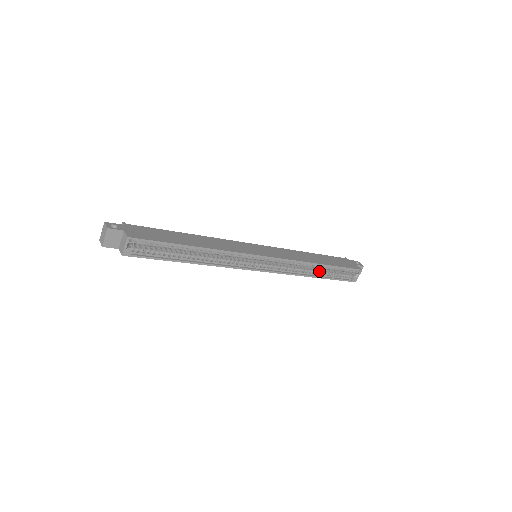
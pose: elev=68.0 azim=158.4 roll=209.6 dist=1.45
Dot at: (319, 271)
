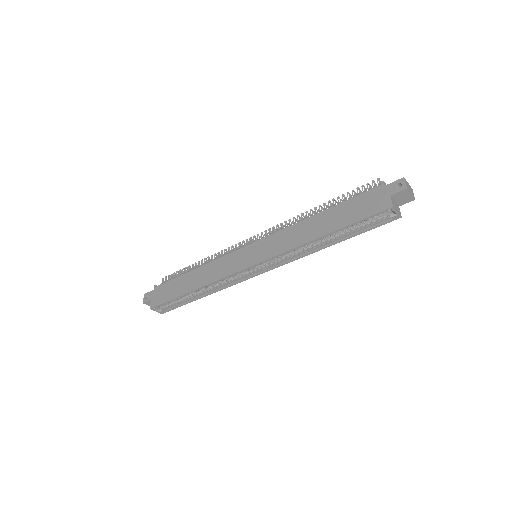
Dot at: (331, 237)
